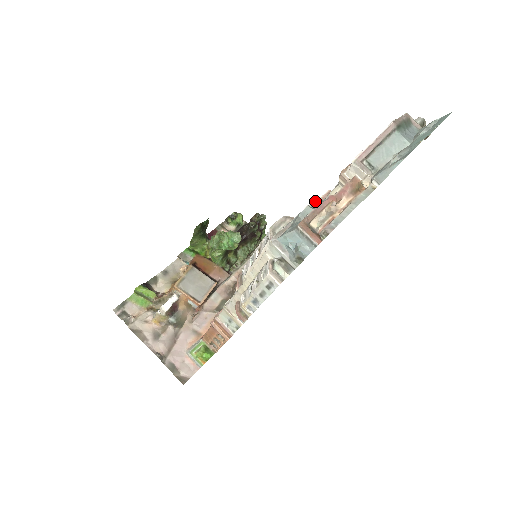
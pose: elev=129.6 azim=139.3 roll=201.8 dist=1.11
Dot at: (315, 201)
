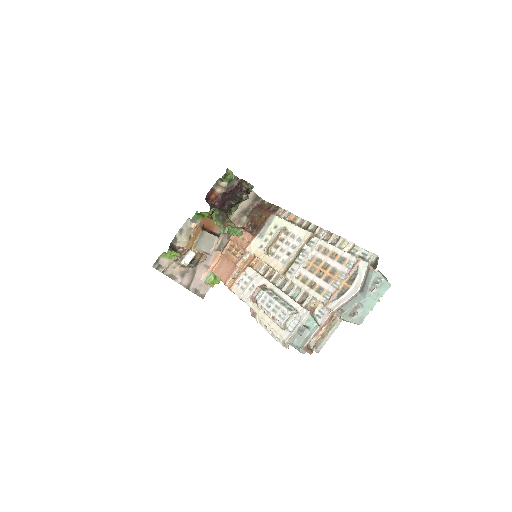
Dot at: (309, 313)
